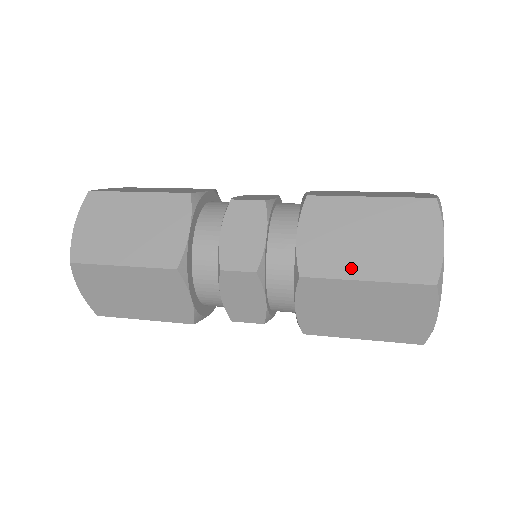
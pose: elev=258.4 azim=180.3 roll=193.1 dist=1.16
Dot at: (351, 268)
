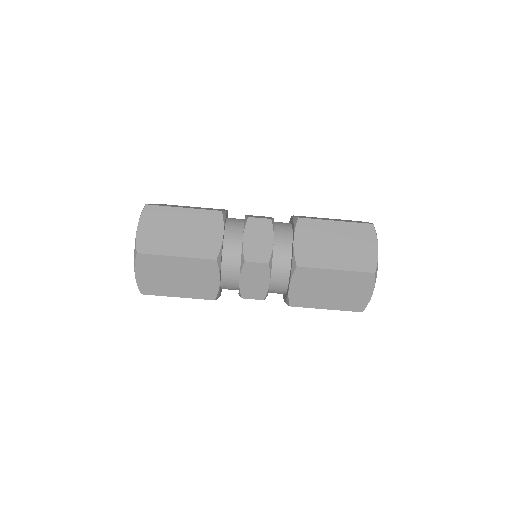
Dot at: (319, 304)
